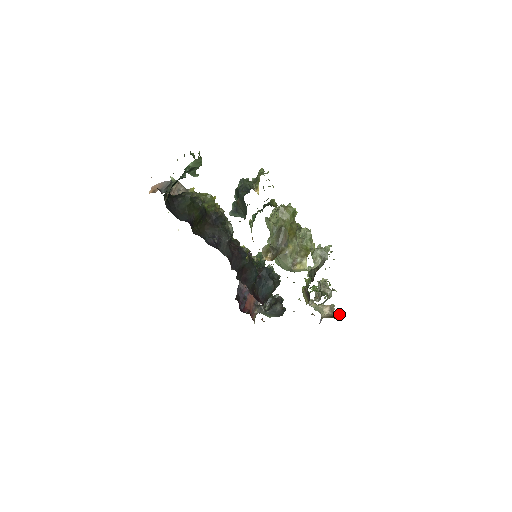
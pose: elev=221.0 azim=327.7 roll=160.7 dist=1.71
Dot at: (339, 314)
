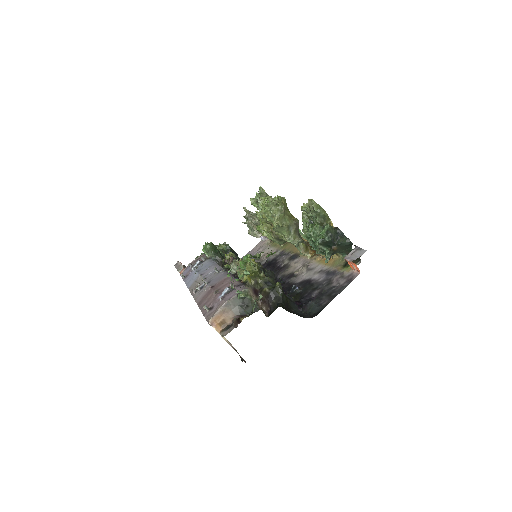
Dot at: occluded
